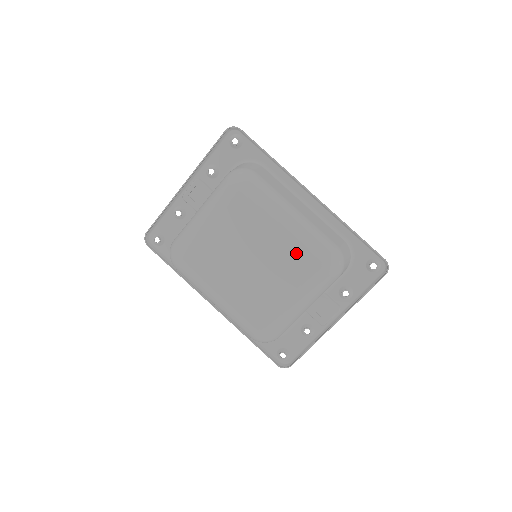
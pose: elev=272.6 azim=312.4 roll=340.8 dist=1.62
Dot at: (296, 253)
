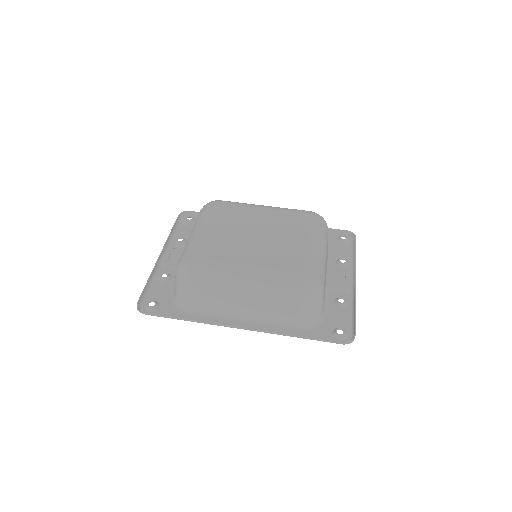
Dot at: (287, 216)
